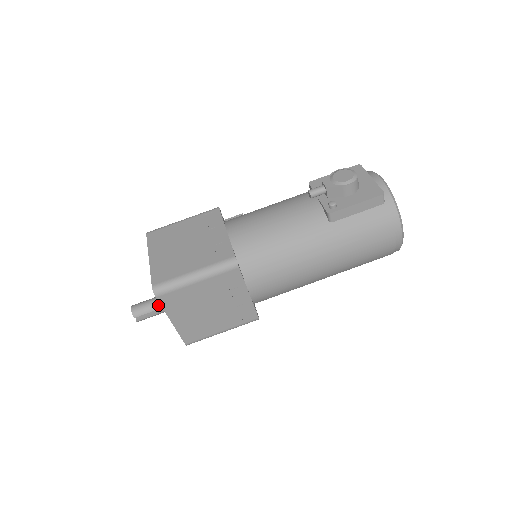
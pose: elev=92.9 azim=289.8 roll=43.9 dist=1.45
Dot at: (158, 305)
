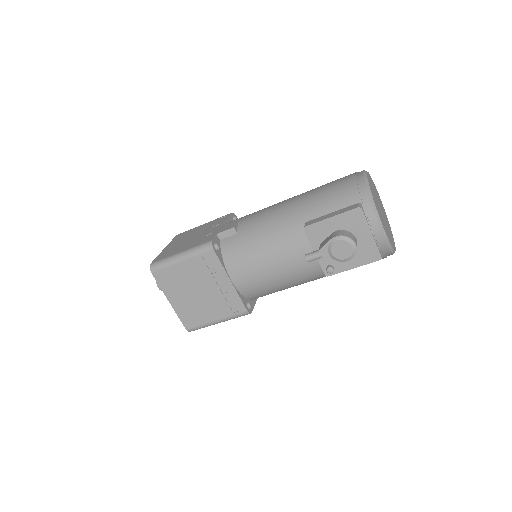
Dot at: occluded
